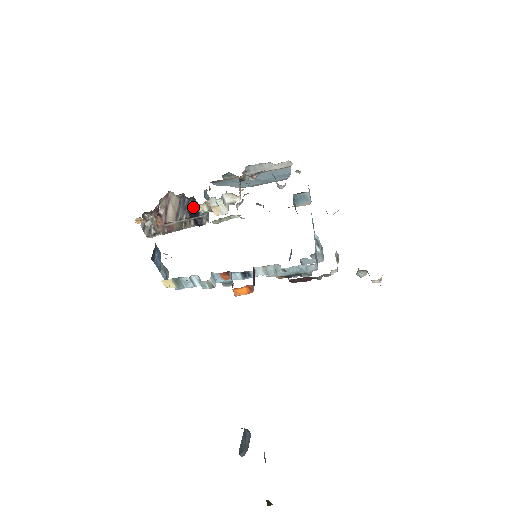
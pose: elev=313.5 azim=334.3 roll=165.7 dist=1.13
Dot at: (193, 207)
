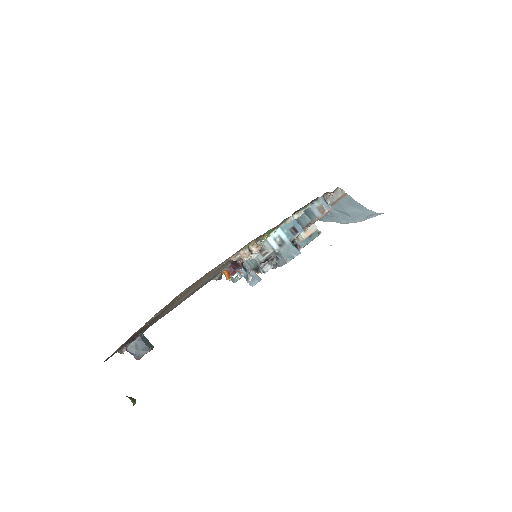
Dot at: occluded
